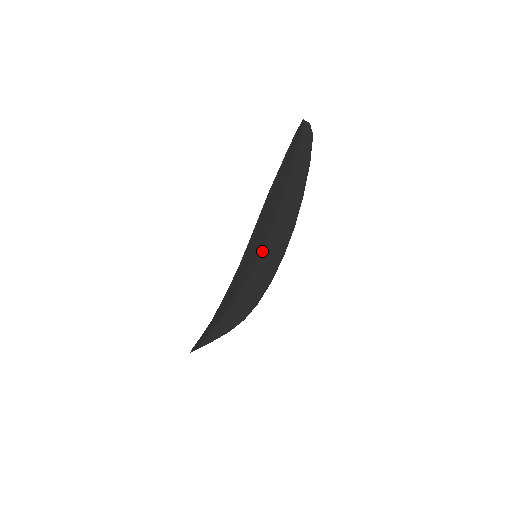
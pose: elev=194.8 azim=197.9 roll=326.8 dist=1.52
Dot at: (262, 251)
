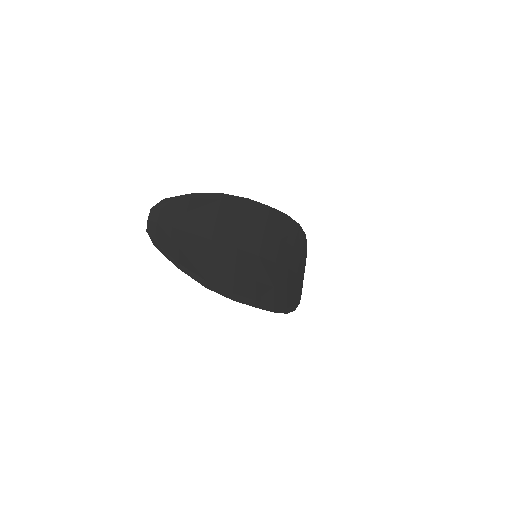
Dot at: (254, 254)
